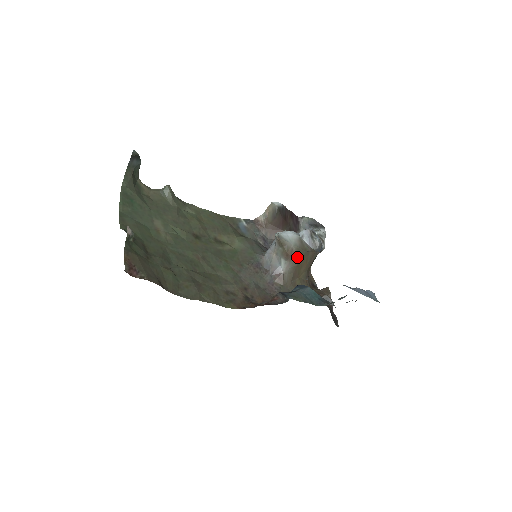
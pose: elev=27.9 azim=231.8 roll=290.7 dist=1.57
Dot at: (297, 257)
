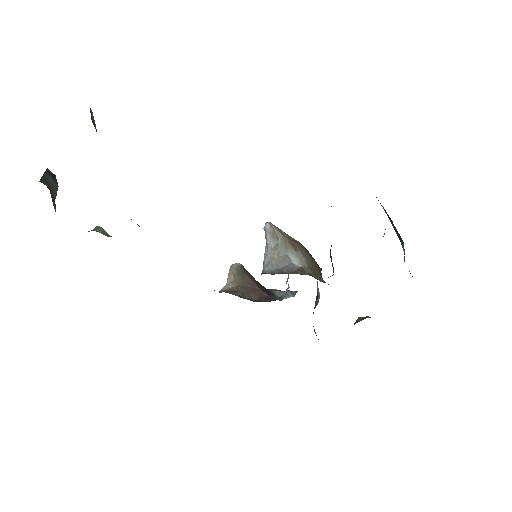
Dot at: (304, 249)
